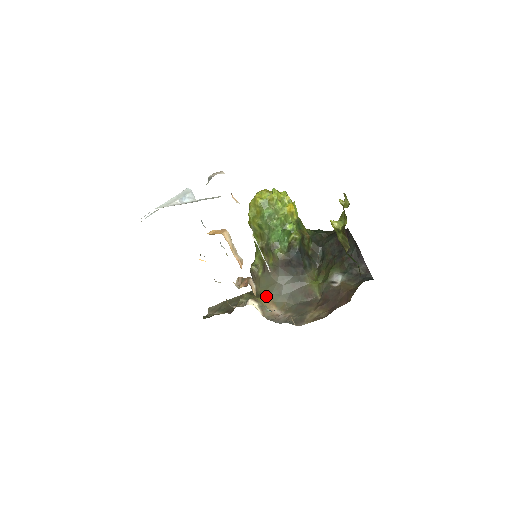
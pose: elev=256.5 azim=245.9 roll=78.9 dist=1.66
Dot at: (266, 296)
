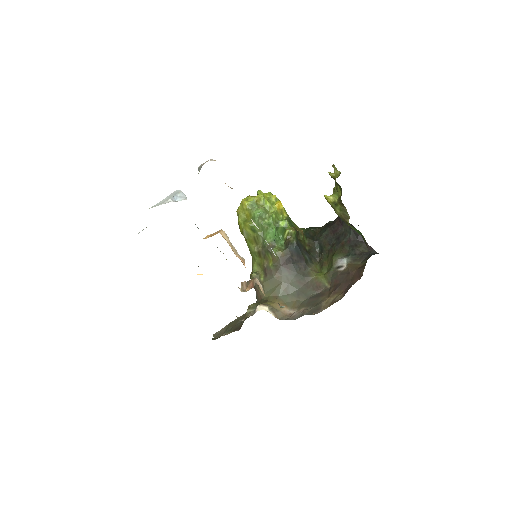
Dot at: (274, 299)
